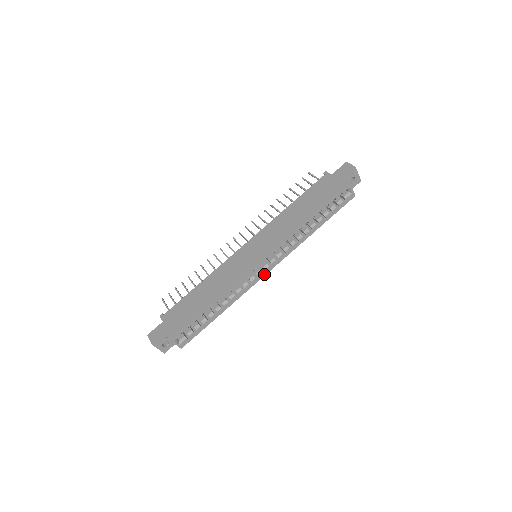
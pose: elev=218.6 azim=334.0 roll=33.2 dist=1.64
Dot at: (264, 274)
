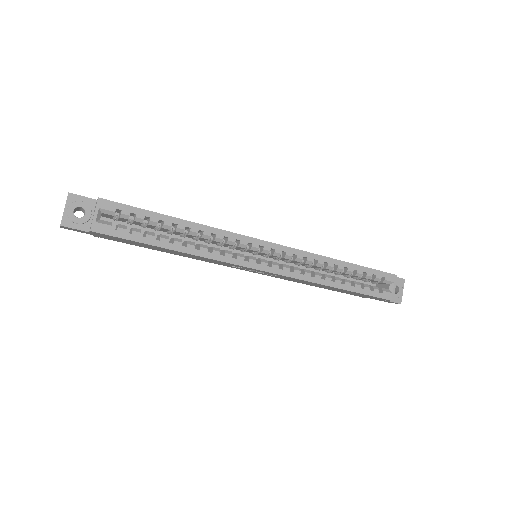
Dot at: (255, 266)
